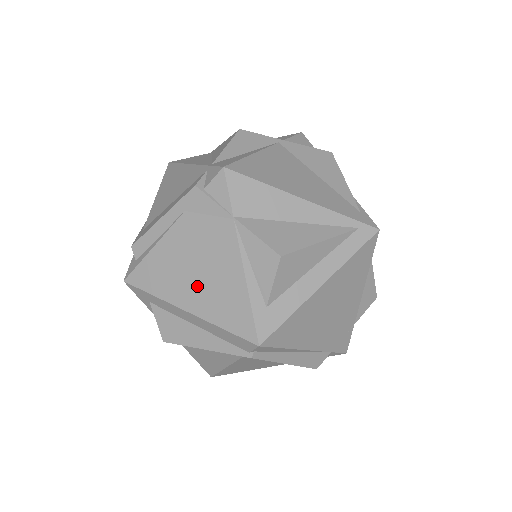
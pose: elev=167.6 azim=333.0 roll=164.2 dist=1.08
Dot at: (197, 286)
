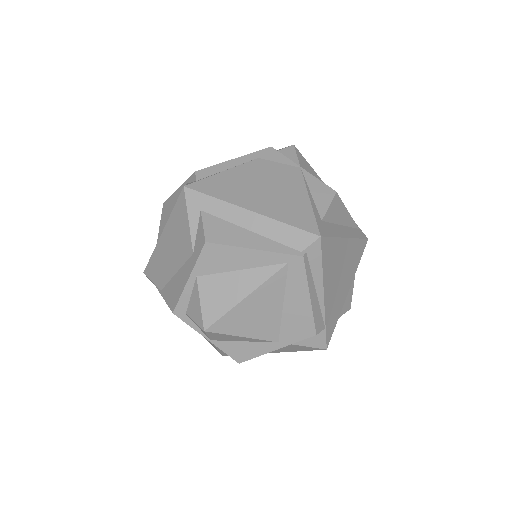
Dot at: (264, 197)
